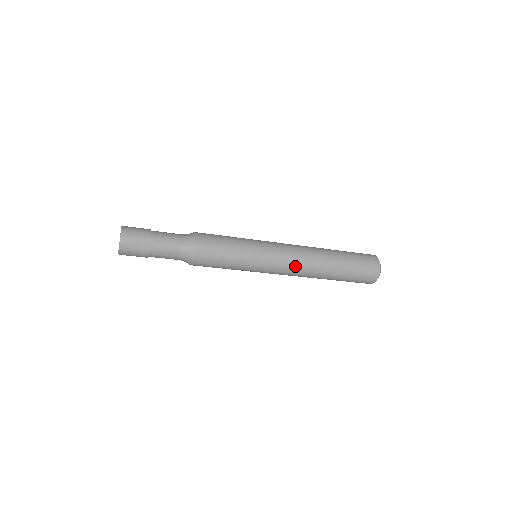
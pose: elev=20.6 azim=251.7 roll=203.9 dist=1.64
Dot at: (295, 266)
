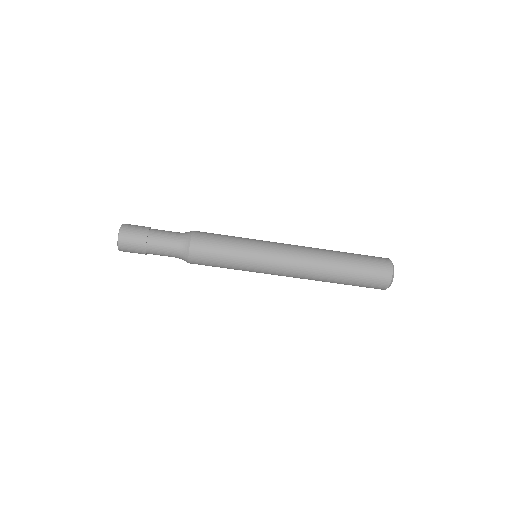
Dot at: (296, 251)
